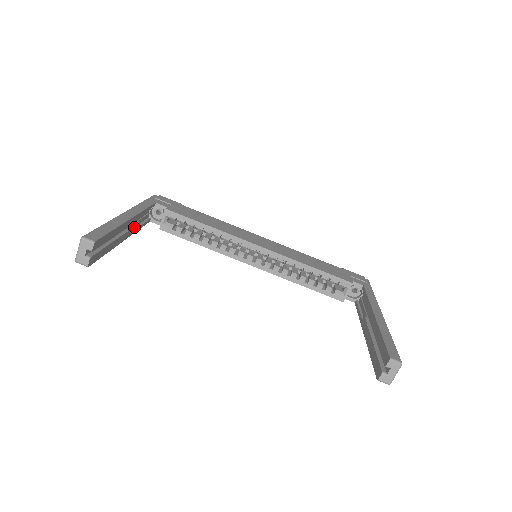
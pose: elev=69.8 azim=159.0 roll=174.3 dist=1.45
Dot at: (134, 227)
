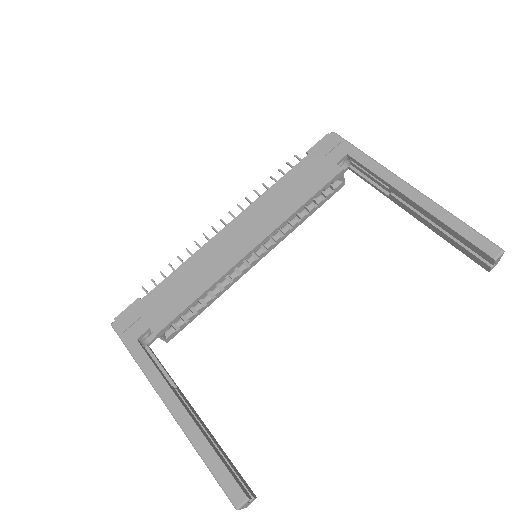
Dot at: (178, 392)
